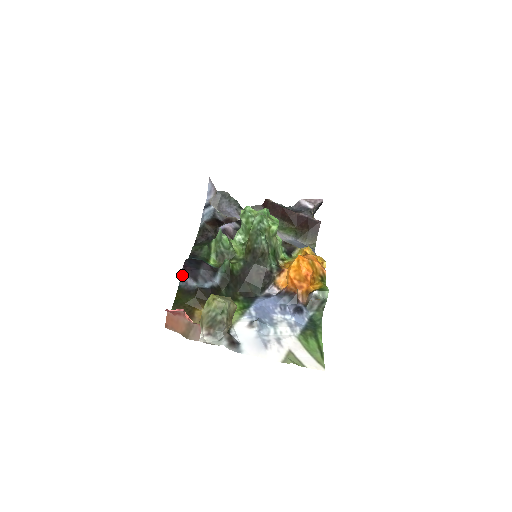
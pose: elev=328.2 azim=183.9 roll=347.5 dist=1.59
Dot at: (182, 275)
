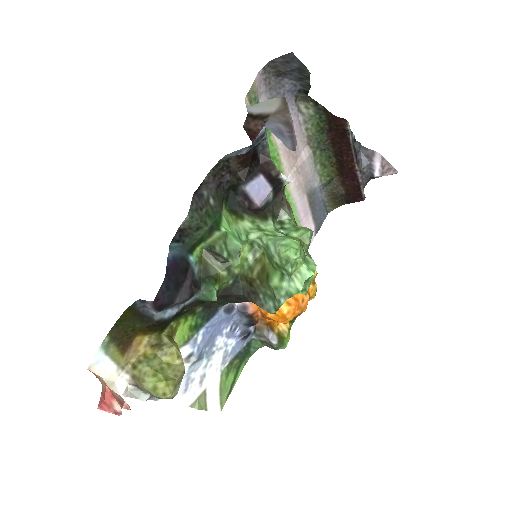
Dot at: (146, 302)
